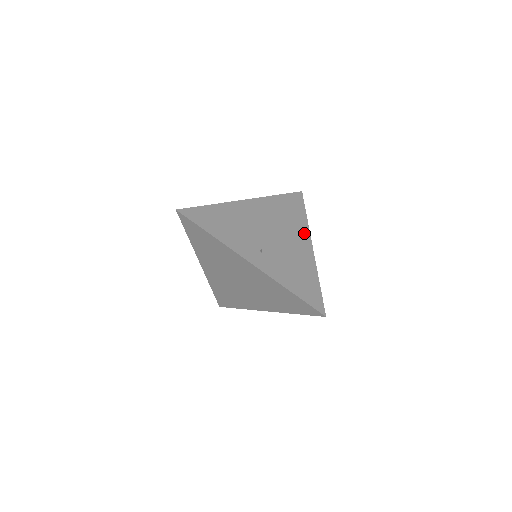
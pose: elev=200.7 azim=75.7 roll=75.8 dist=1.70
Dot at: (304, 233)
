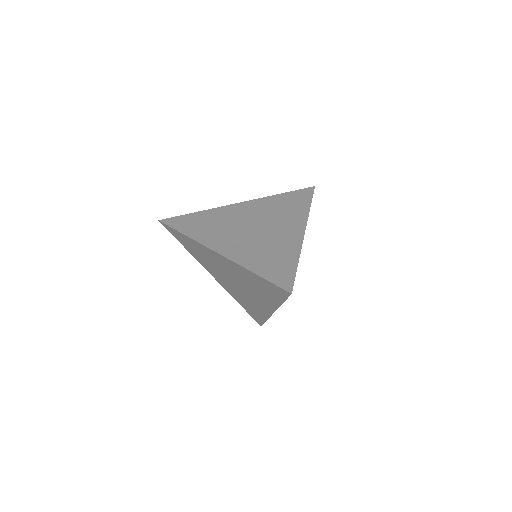
Dot at: (299, 221)
